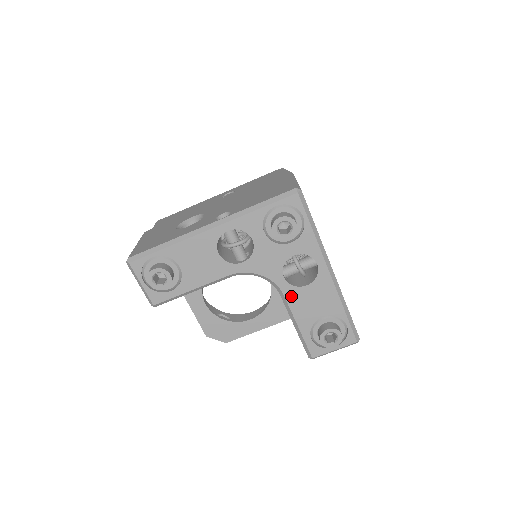
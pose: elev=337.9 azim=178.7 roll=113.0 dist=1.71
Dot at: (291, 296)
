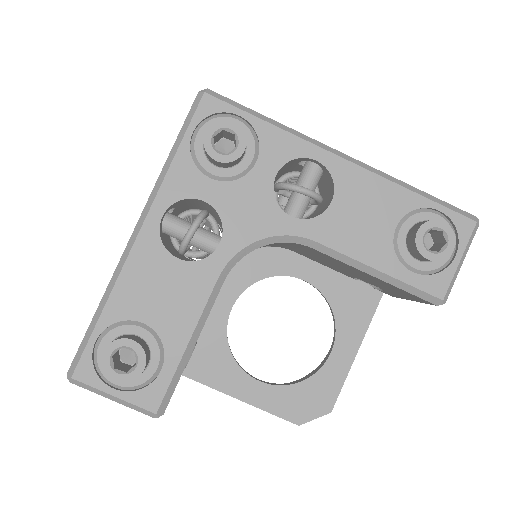
Dot at: (326, 234)
